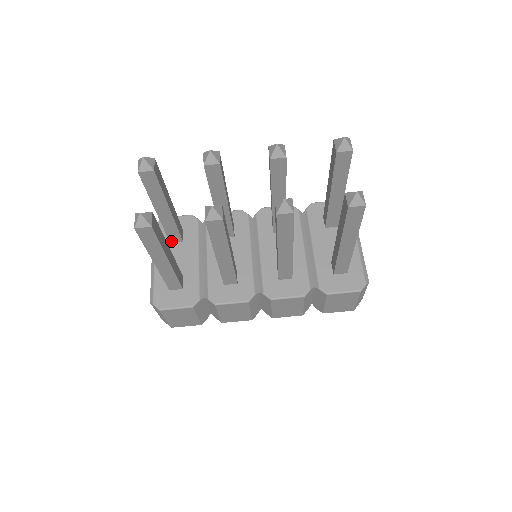
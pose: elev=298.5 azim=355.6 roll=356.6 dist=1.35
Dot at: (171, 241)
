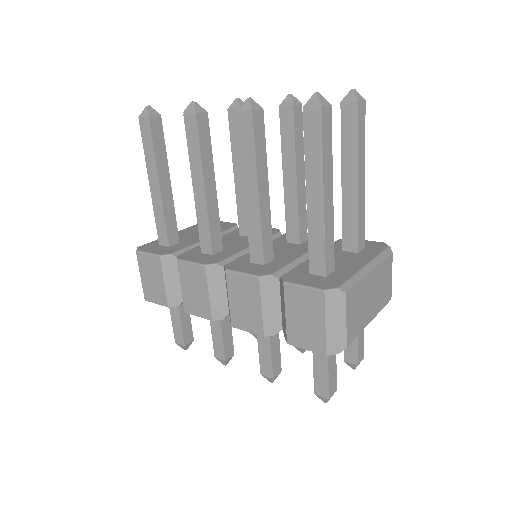
Dot at: occluded
